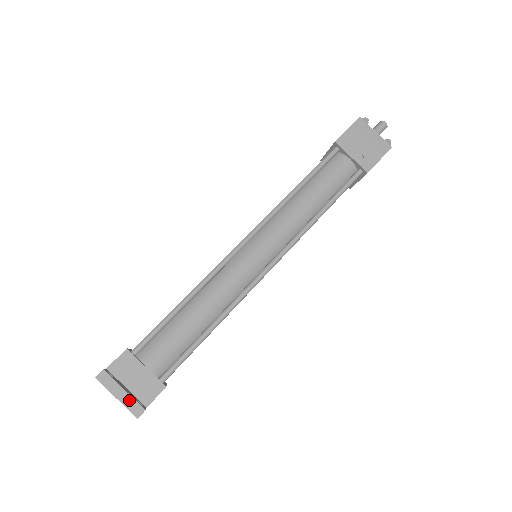
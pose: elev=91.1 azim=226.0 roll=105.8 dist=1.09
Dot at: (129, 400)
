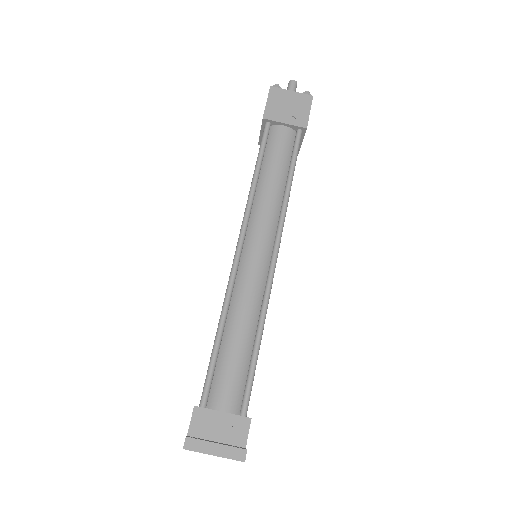
Dot at: (227, 450)
